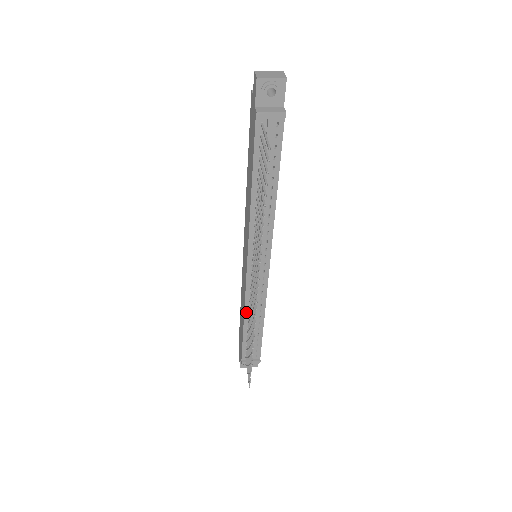
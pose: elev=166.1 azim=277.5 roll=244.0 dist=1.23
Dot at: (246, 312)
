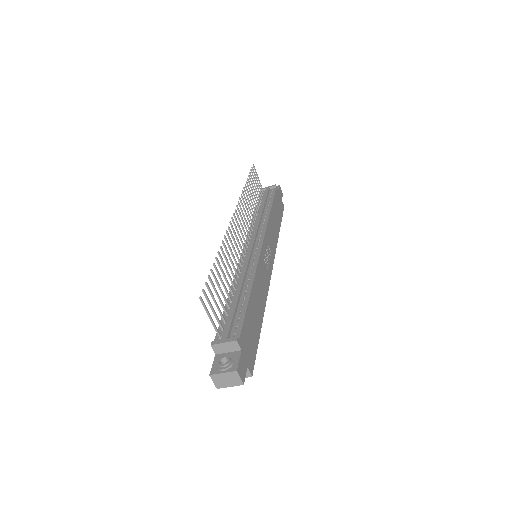
Dot at: (234, 284)
